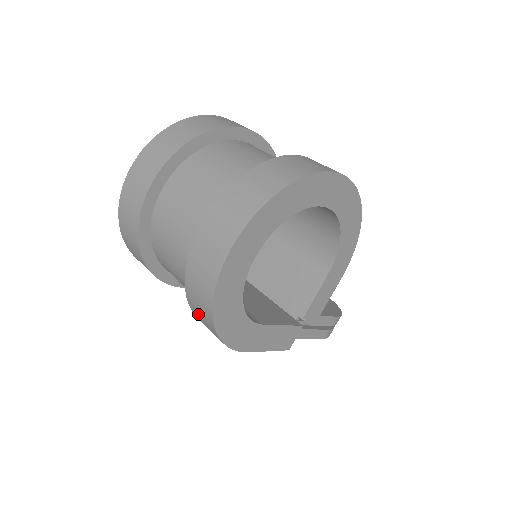
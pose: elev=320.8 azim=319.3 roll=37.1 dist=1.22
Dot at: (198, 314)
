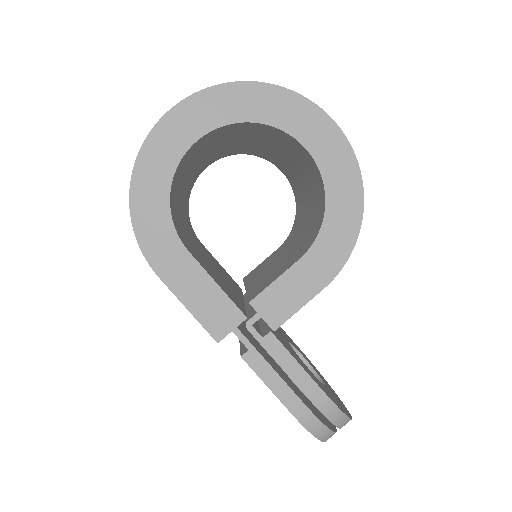
Dot at: occluded
